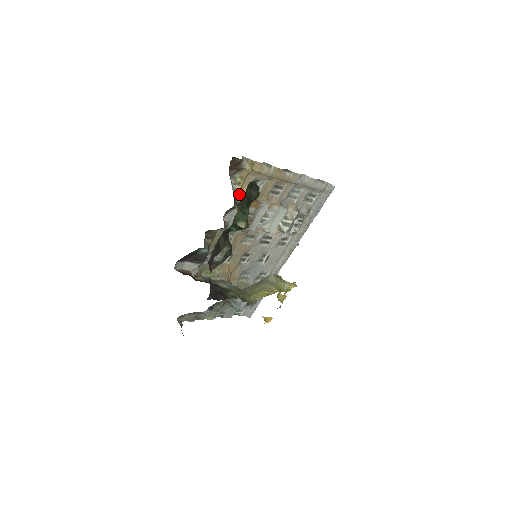
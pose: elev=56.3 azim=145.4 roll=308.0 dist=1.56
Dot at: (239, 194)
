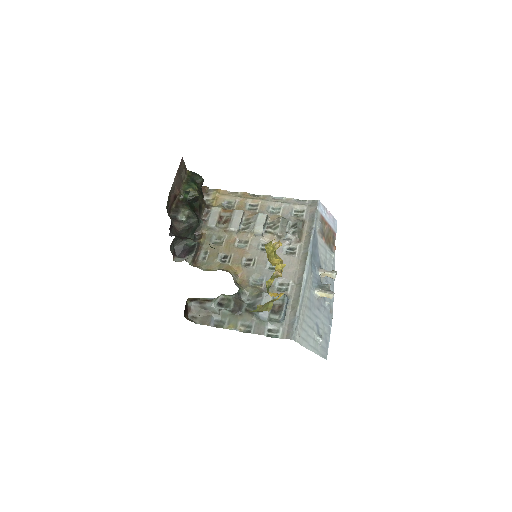
Dot at: (213, 206)
